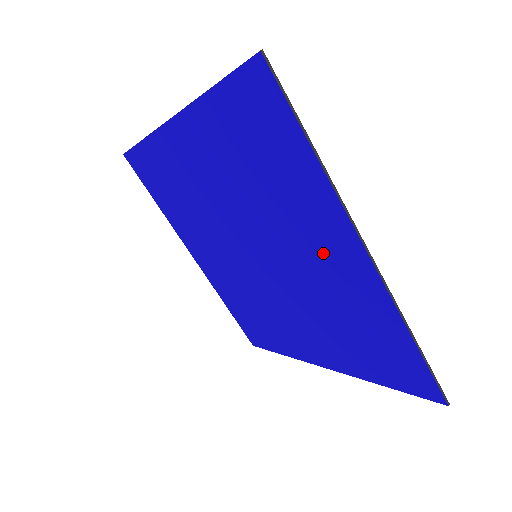
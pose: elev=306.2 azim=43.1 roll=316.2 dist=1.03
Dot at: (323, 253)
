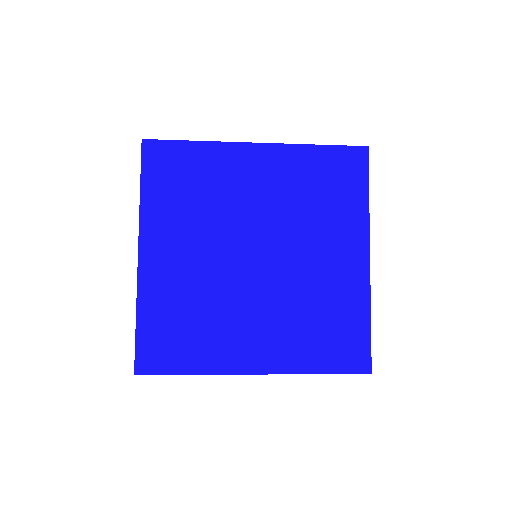
Dot at: (255, 177)
